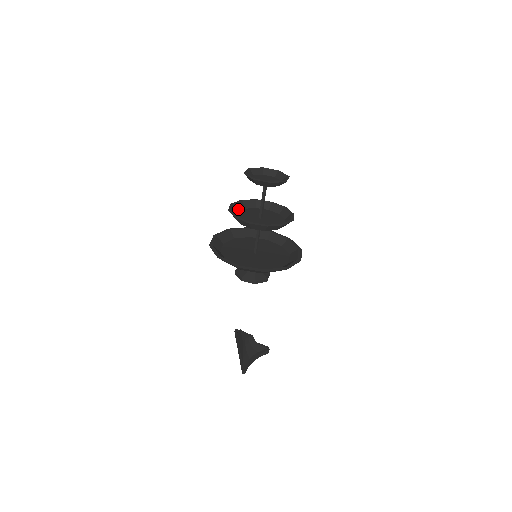
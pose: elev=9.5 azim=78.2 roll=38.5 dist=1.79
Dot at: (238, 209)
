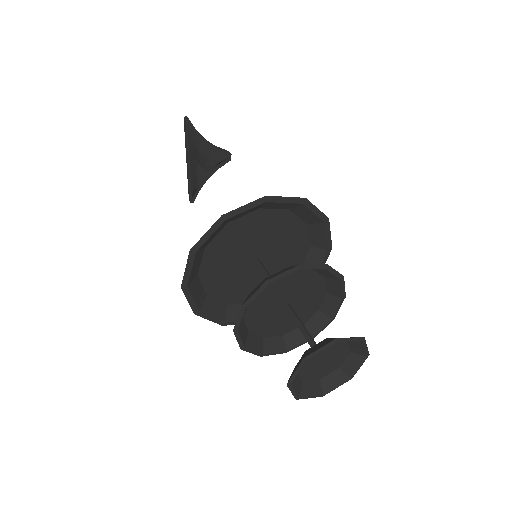
Dot at: occluded
